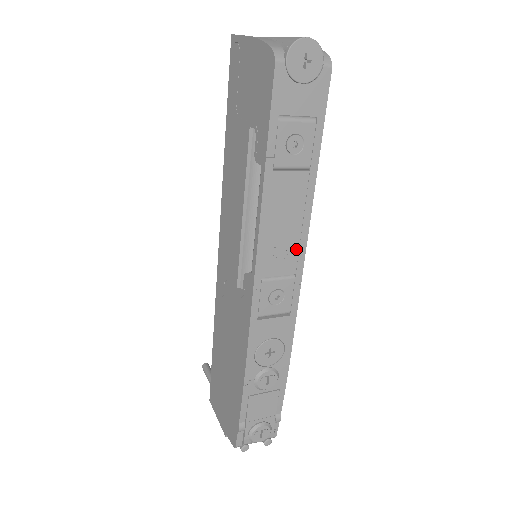
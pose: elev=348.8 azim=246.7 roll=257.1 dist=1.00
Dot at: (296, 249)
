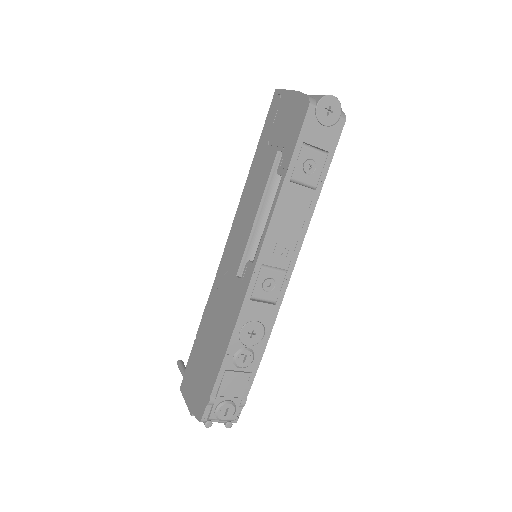
Dot at: (292, 249)
